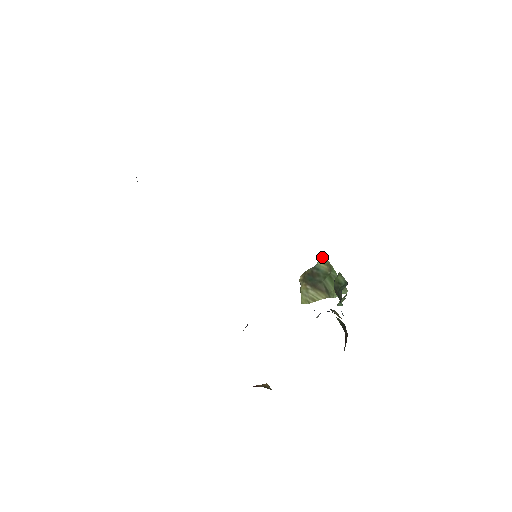
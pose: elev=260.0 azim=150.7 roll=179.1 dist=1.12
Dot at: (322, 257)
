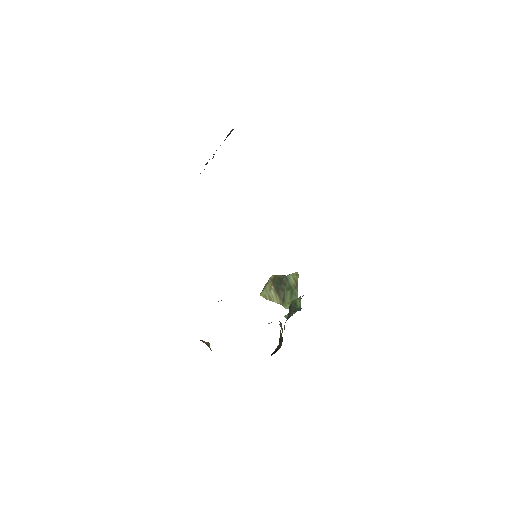
Dot at: (296, 273)
